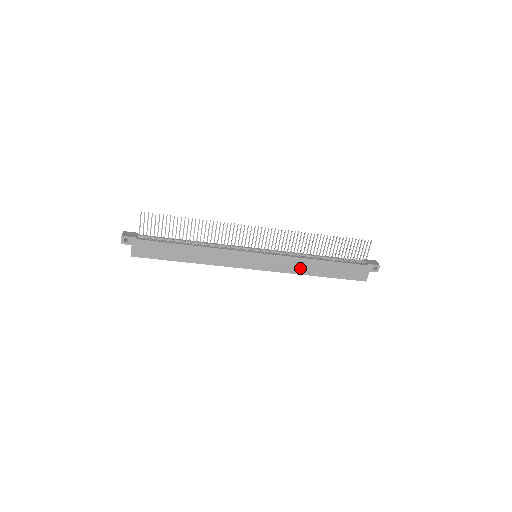
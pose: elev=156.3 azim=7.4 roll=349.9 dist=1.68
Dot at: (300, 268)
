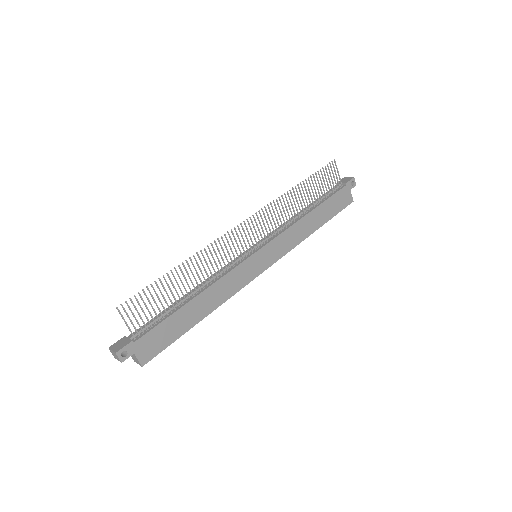
Dot at: (300, 234)
